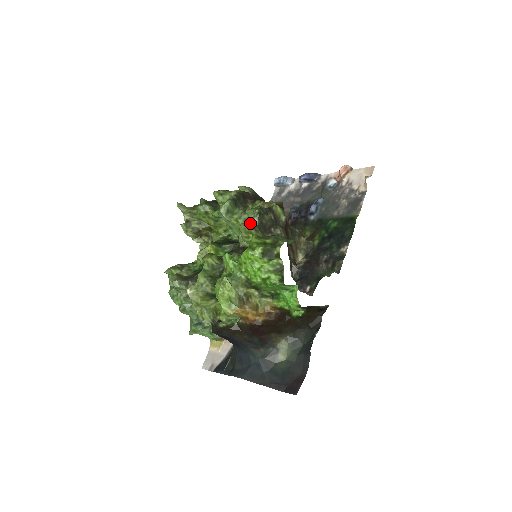
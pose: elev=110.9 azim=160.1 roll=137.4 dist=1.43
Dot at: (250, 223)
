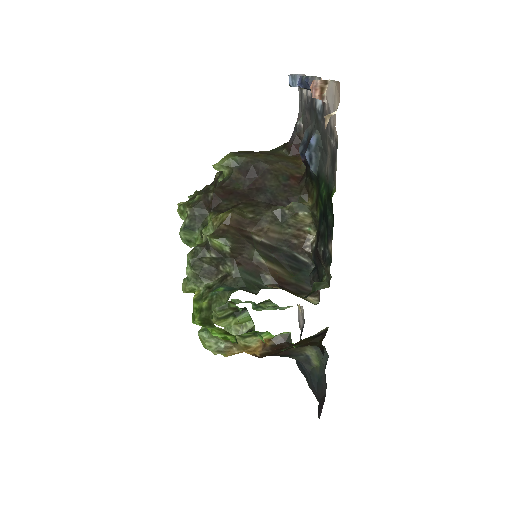
Dot at: (189, 278)
